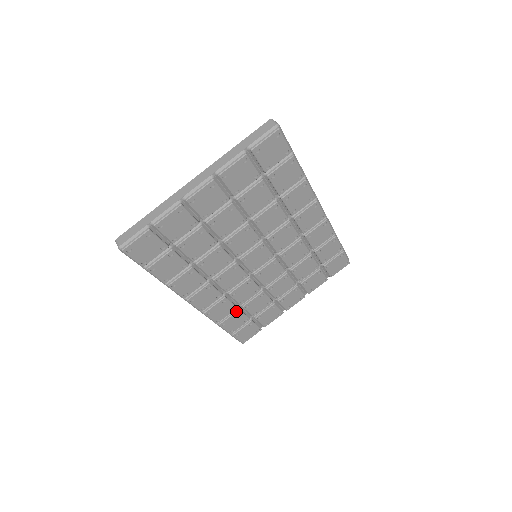
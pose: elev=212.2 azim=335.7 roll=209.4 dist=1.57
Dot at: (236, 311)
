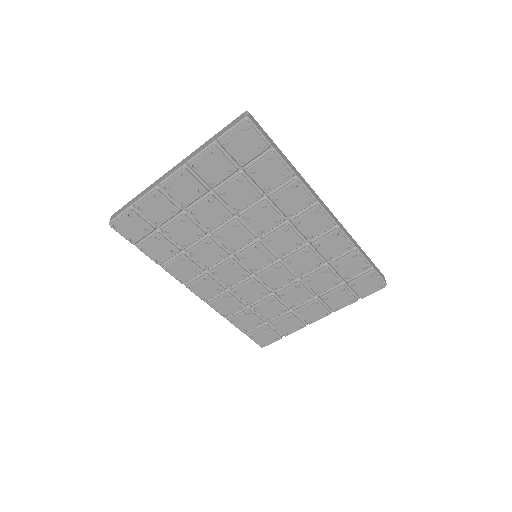
Dot at: (245, 310)
